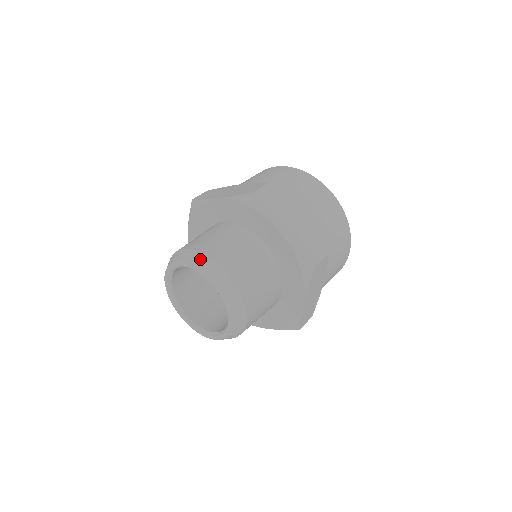
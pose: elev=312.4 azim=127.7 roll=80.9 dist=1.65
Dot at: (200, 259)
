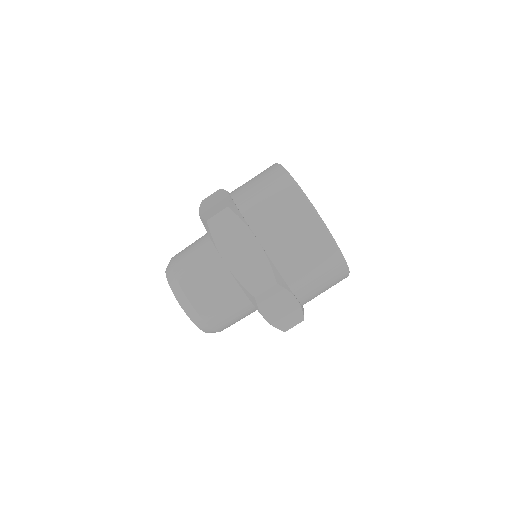
Dot at: occluded
